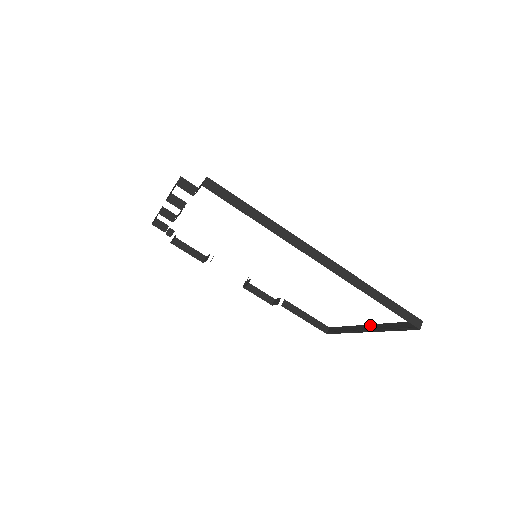
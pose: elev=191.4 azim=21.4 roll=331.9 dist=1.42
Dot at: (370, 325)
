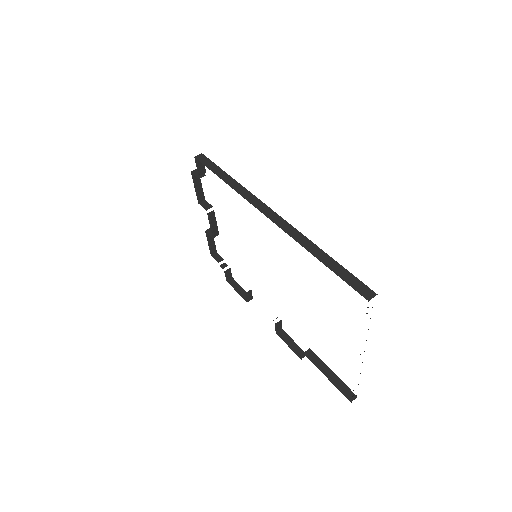
Dot at: (364, 351)
